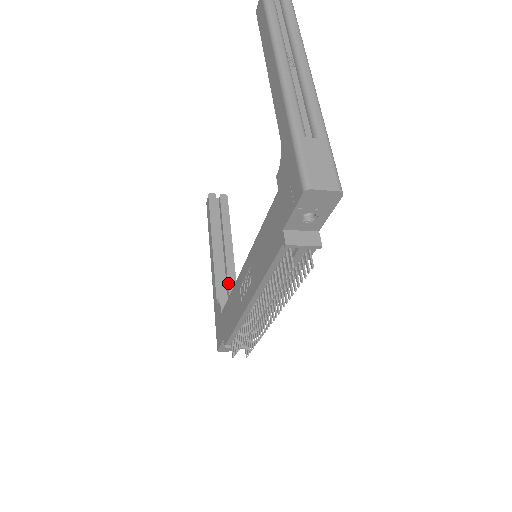
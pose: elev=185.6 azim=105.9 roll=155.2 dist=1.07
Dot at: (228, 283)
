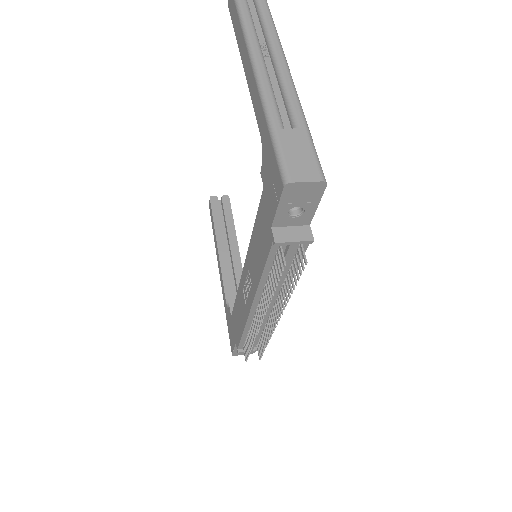
Dot at: (237, 285)
